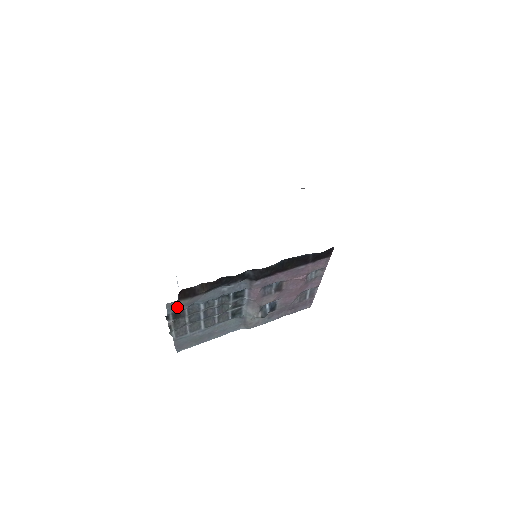
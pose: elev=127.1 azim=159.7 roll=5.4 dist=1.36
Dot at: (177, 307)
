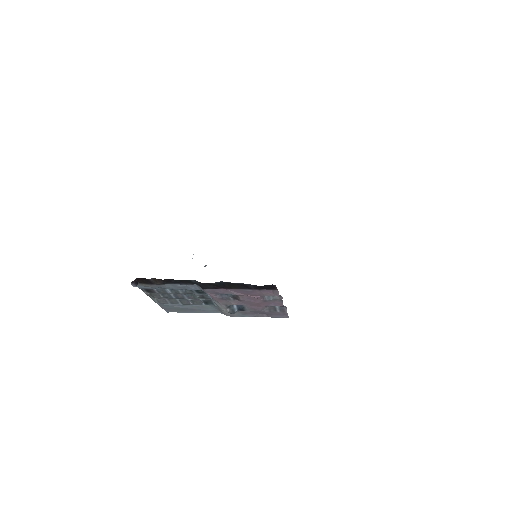
Dot at: (144, 286)
